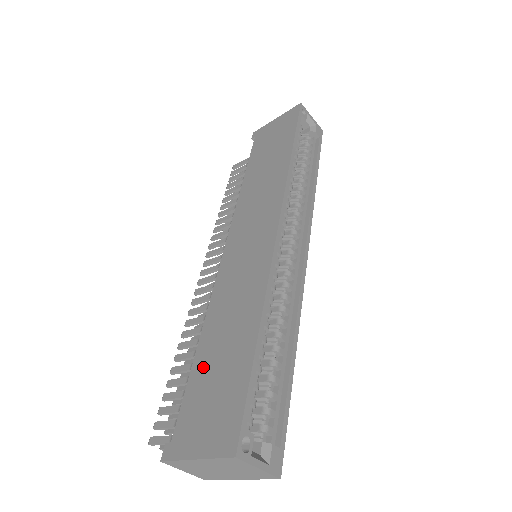
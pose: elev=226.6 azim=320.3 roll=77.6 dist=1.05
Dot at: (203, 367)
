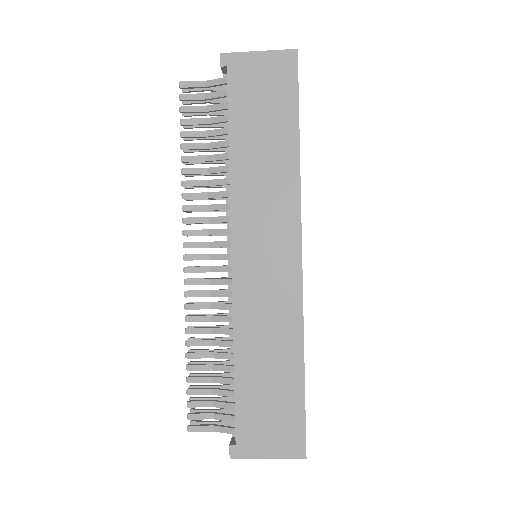
Dot at: (250, 388)
